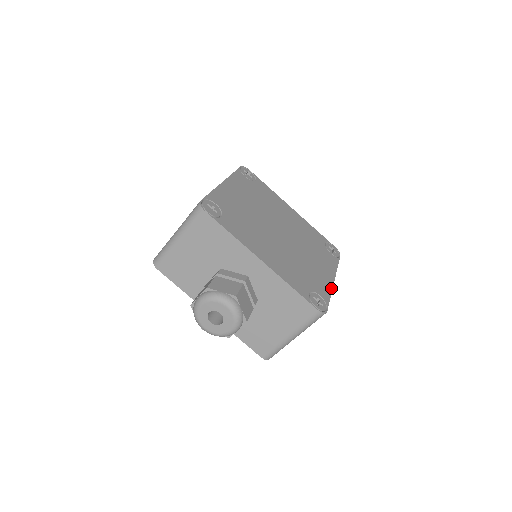
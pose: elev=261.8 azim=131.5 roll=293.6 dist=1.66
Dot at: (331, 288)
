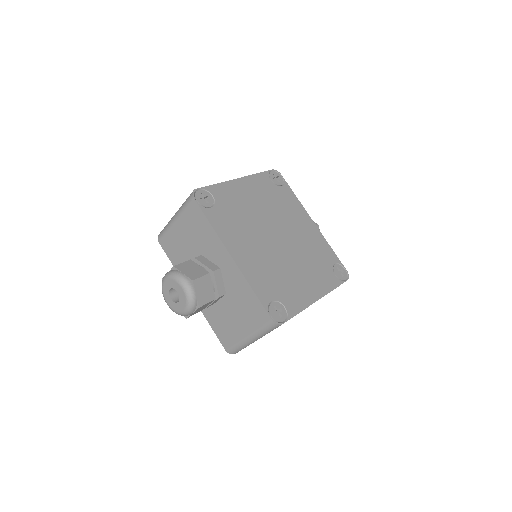
Dot at: (307, 305)
